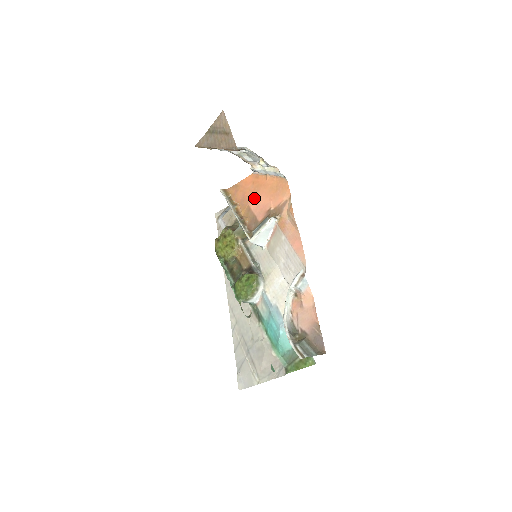
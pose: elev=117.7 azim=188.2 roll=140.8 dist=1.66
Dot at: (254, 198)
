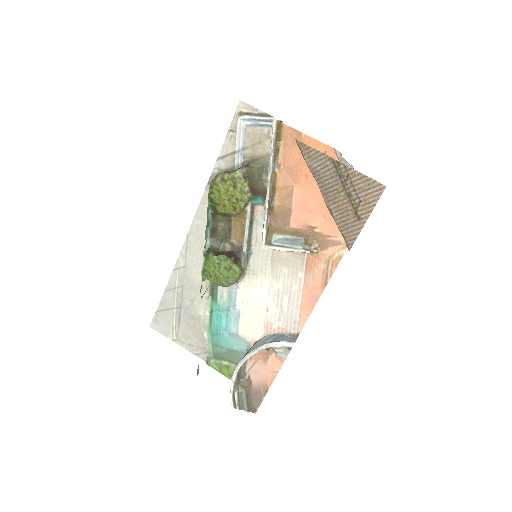
Dot at: (307, 187)
